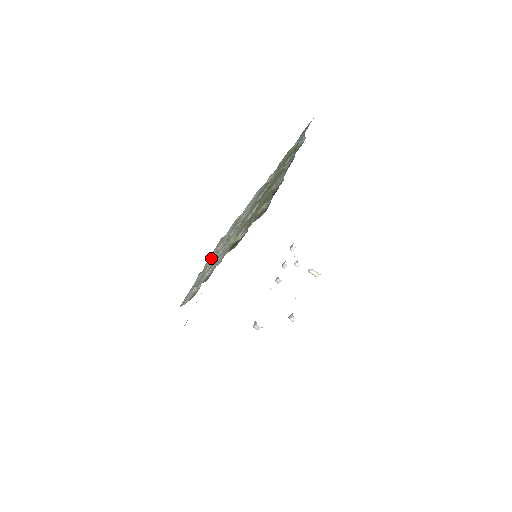
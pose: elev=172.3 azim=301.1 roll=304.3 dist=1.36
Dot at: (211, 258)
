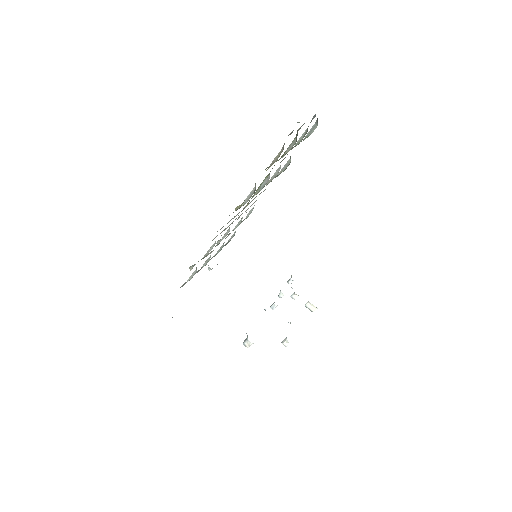
Dot at: occluded
